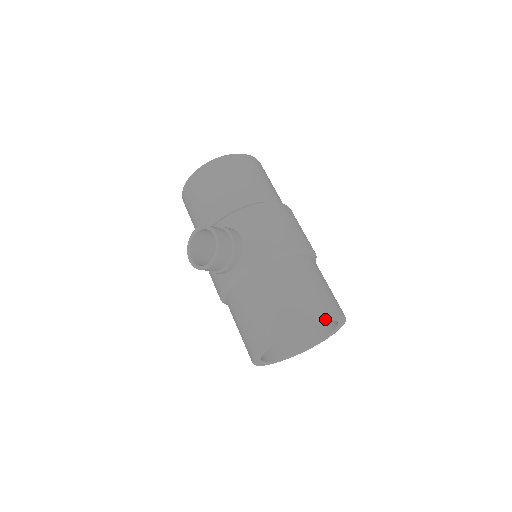
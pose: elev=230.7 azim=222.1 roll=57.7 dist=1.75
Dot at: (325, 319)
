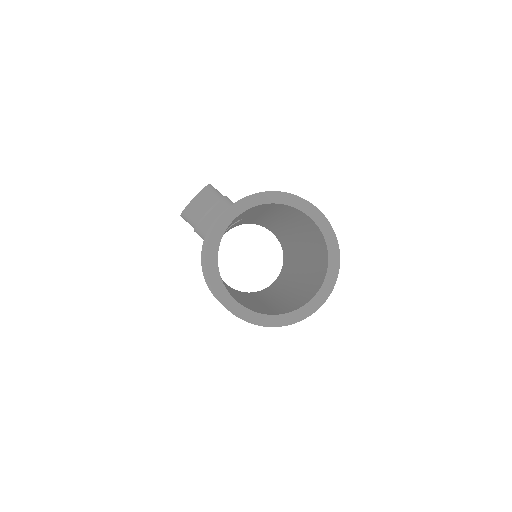
Dot at: (298, 203)
